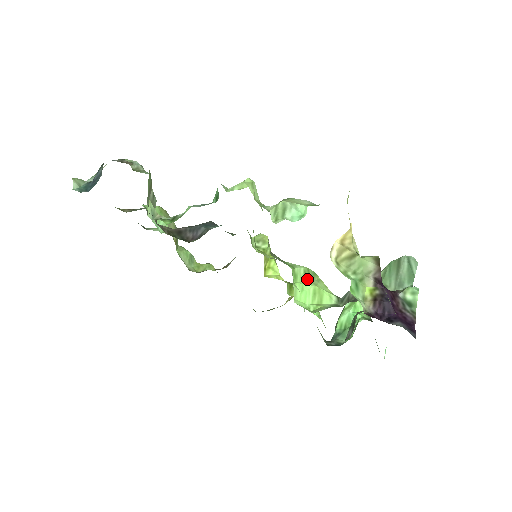
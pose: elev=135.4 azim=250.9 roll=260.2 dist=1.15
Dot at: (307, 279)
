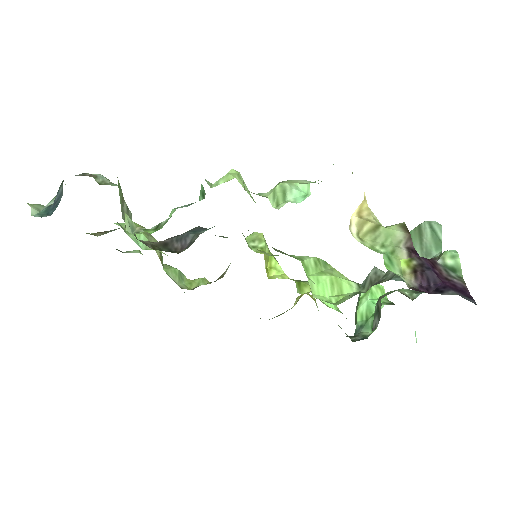
Dot at: (320, 270)
